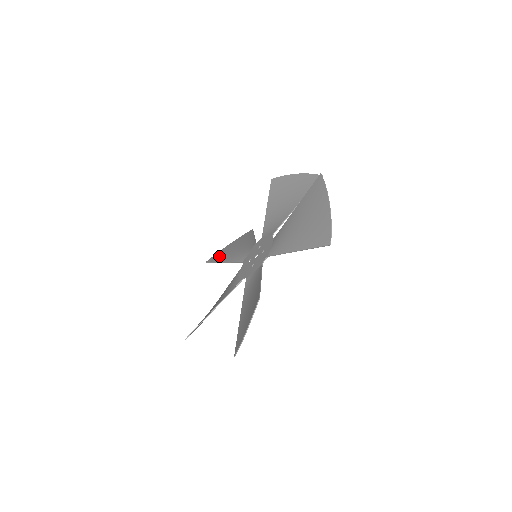
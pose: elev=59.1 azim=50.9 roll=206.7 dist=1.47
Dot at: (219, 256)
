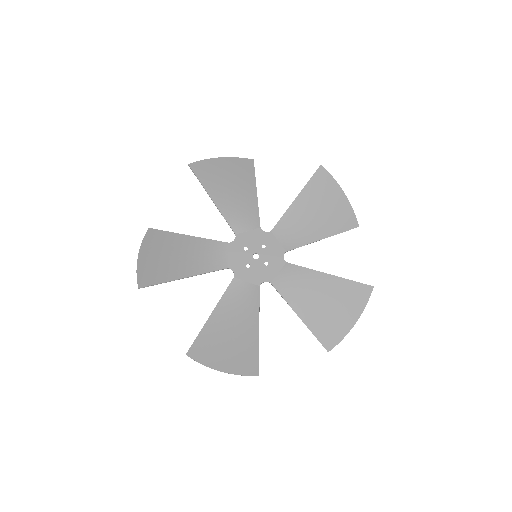
Dot at: (208, 176)
